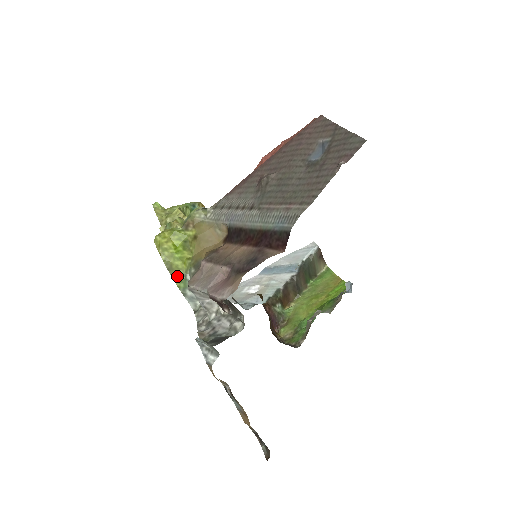
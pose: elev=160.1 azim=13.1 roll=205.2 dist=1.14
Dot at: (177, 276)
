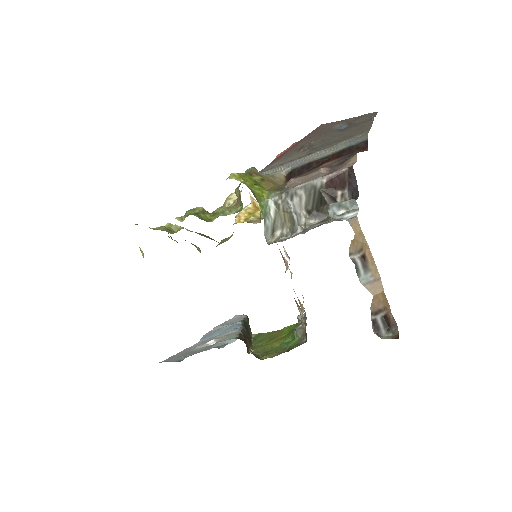
Dot at: (260, 201)
